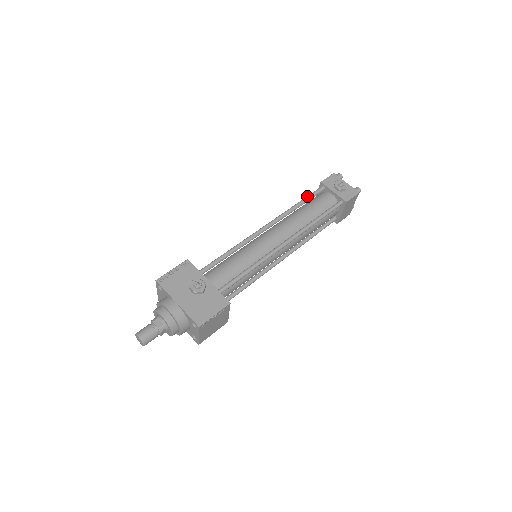
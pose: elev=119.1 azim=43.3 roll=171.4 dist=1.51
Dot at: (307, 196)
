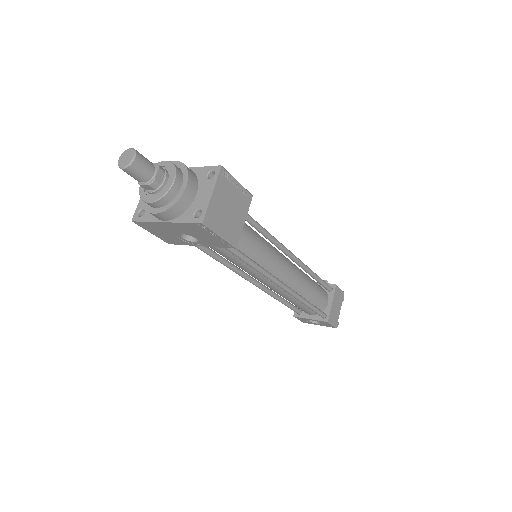
Dot at: occluded
